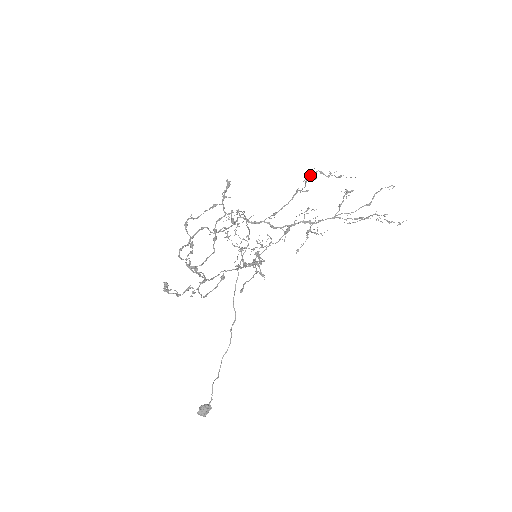
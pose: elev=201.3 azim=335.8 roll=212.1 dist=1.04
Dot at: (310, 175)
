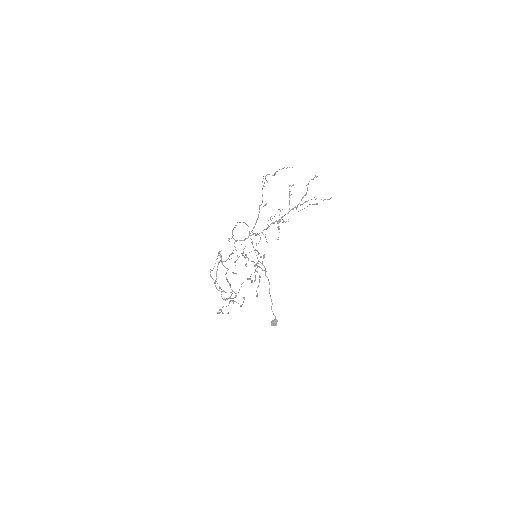
Dot at: (263, 186)
